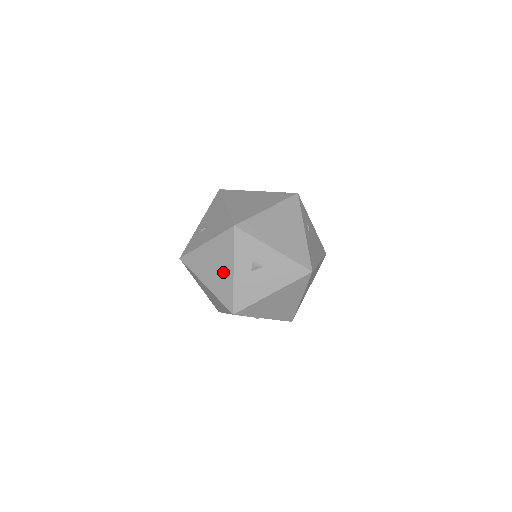
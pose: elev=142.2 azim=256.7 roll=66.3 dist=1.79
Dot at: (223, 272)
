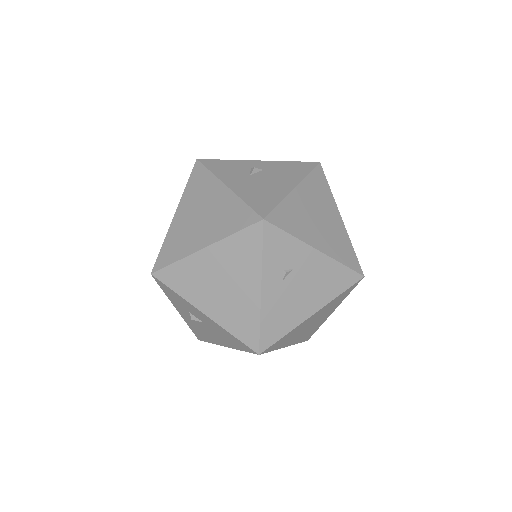
Dot at: occluded
